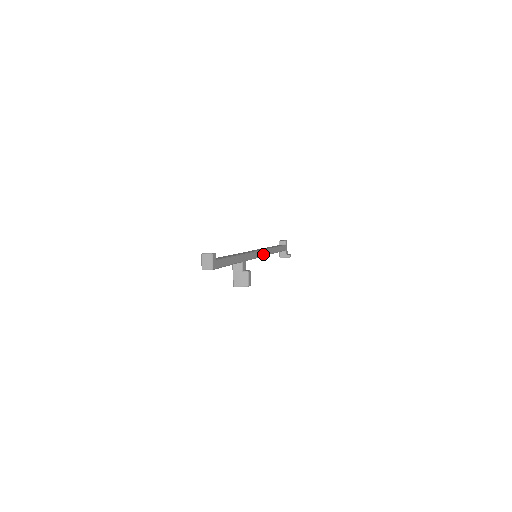
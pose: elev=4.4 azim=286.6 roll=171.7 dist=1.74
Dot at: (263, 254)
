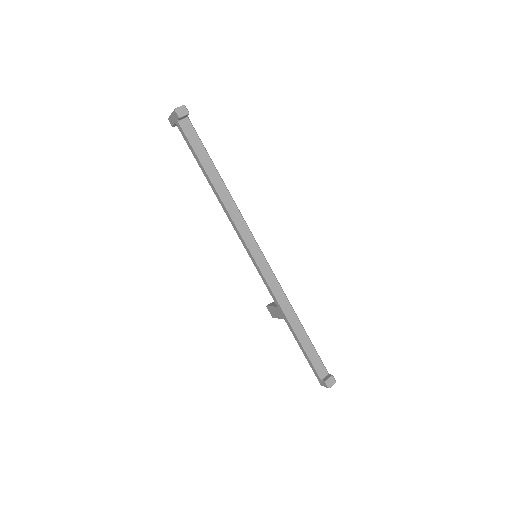
Dot at: (253, 240)
